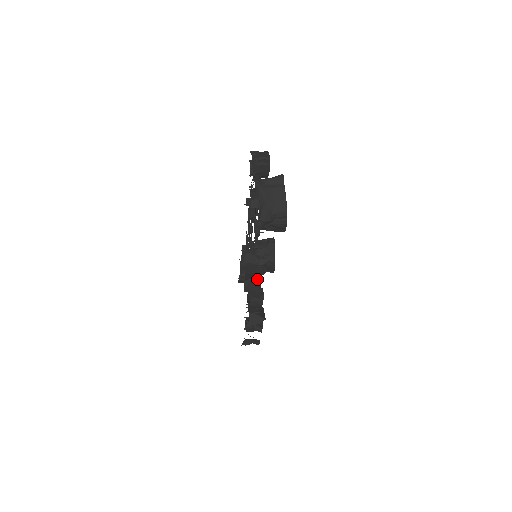
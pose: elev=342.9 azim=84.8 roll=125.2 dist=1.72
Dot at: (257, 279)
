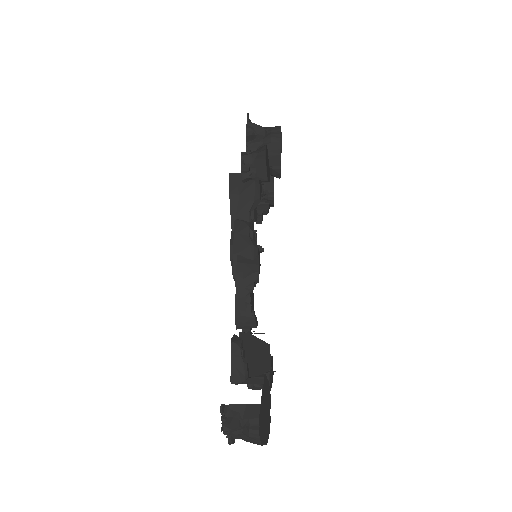
Dot at: (248, 222)
